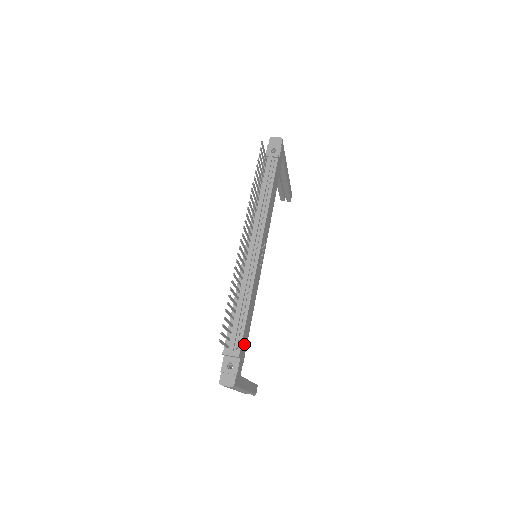
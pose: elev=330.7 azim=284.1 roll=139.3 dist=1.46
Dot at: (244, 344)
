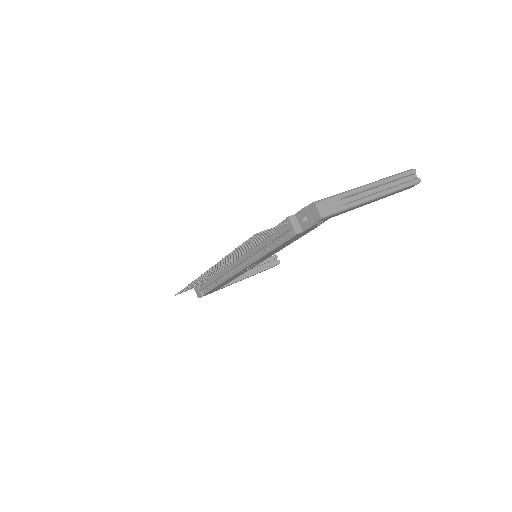
Dot at: (215, 289)
